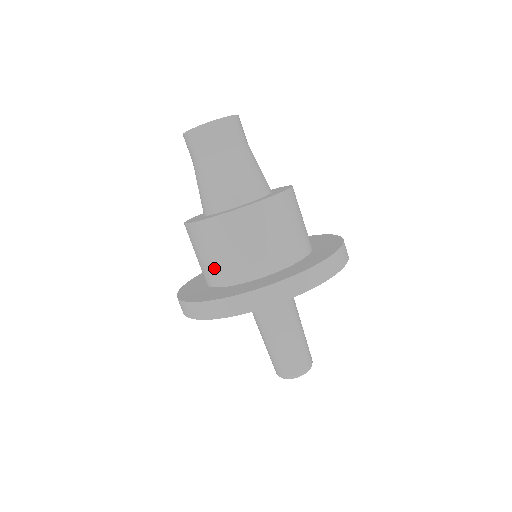
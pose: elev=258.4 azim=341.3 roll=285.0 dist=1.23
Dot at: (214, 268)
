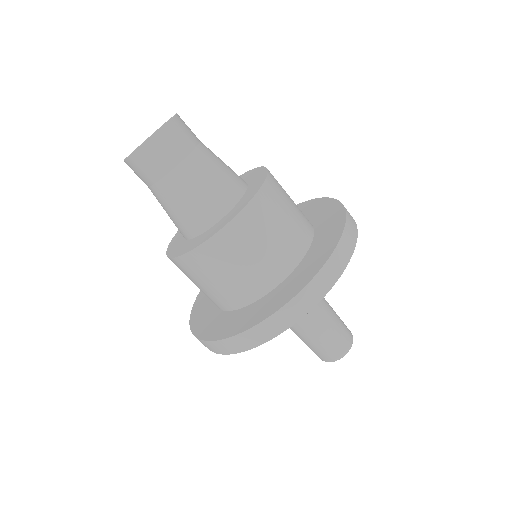
Dot at: occluded
